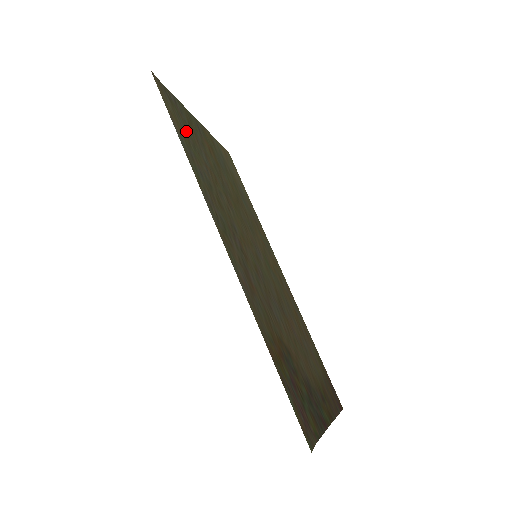
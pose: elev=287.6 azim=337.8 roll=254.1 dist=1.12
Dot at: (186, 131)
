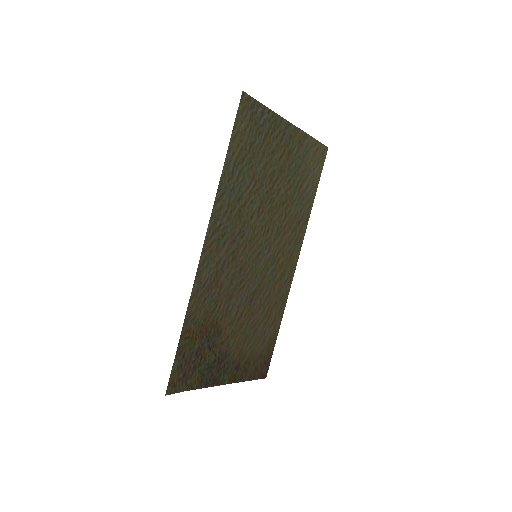
Dot at: (251, 145)
